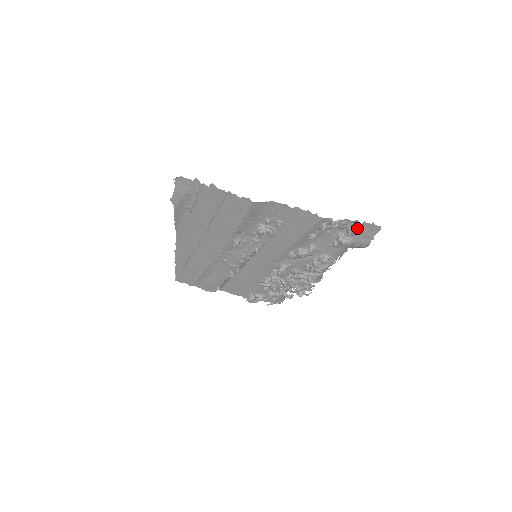
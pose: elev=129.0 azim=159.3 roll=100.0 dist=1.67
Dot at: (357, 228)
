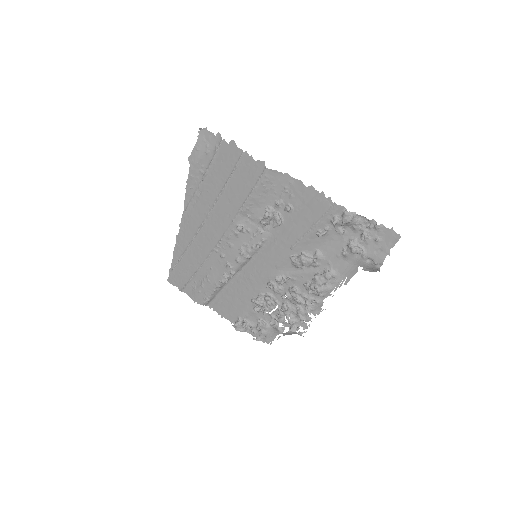
Dot at: (373, 233)
